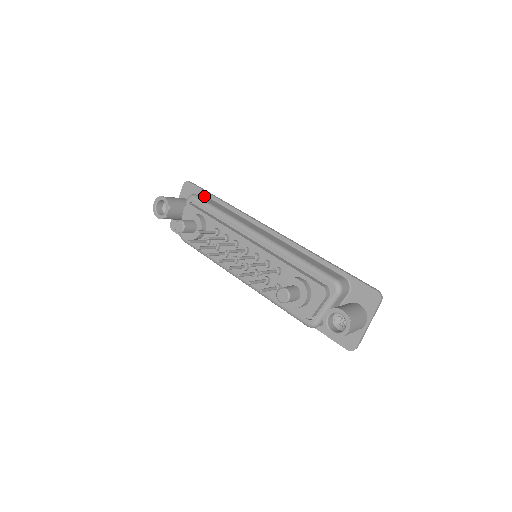
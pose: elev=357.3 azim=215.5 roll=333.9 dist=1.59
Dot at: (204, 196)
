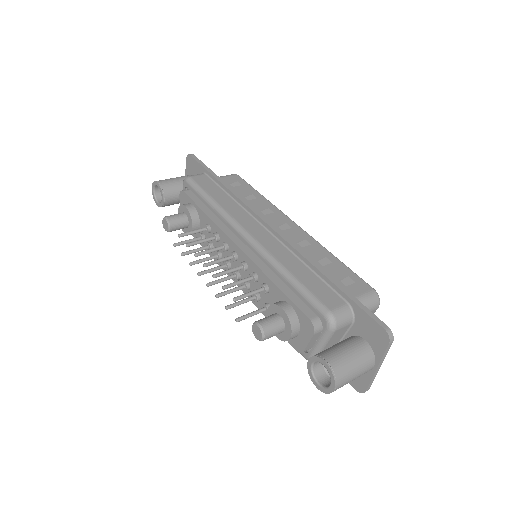
Dot at: (203, 176)
